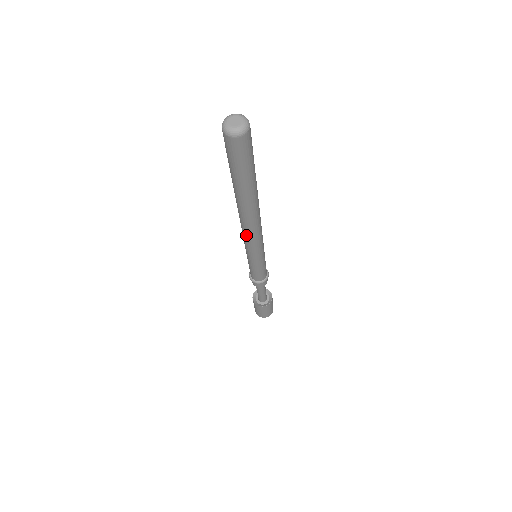
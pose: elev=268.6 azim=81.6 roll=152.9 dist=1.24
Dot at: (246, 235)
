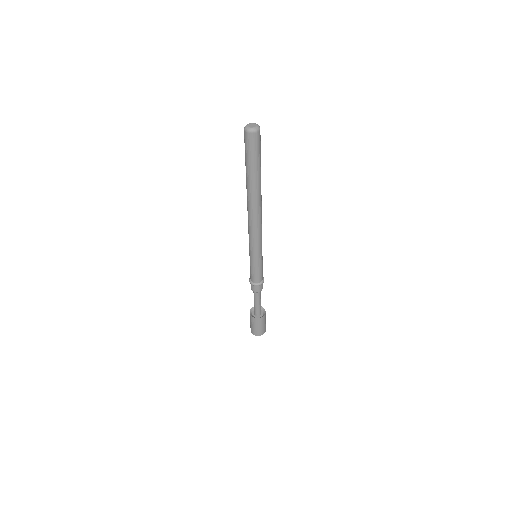
Dot at: (252, 227)
